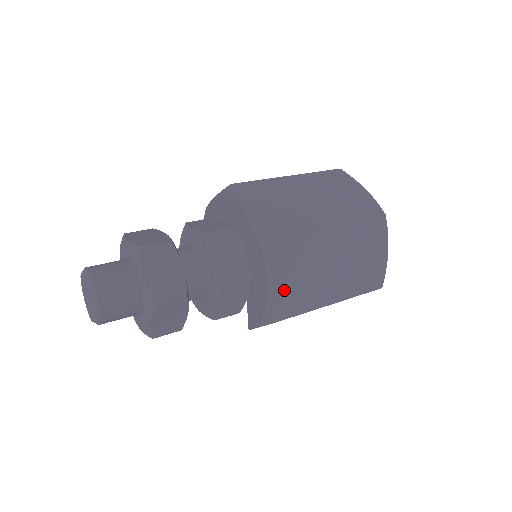
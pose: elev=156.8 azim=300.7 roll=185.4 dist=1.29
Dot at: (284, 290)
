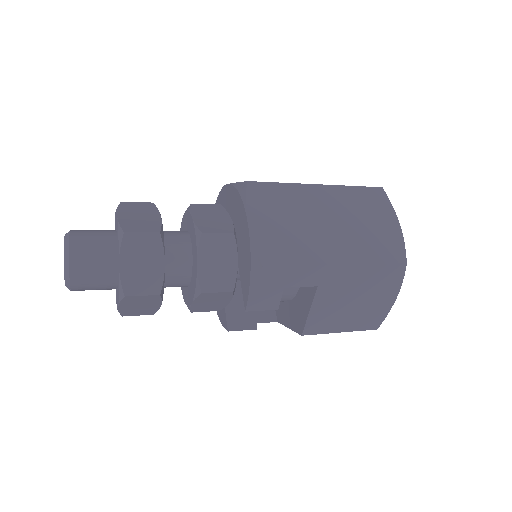
Dot at: (270, 233)
